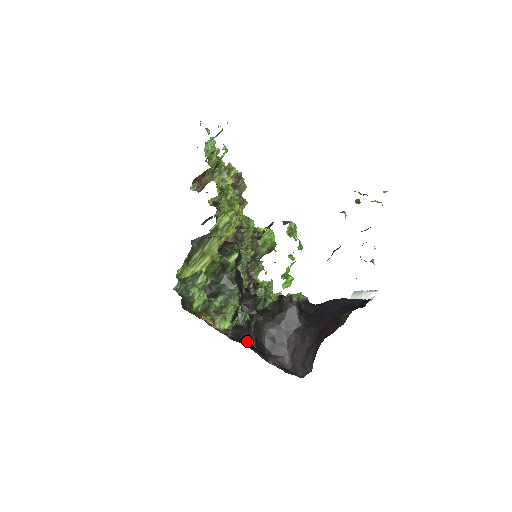
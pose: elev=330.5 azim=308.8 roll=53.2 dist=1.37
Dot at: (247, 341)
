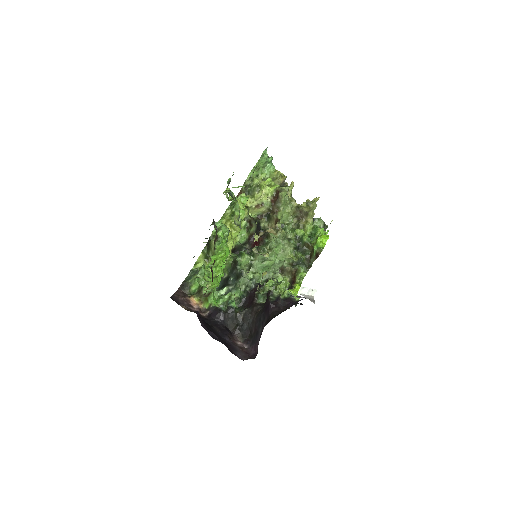
Dot at: (219, 321)
